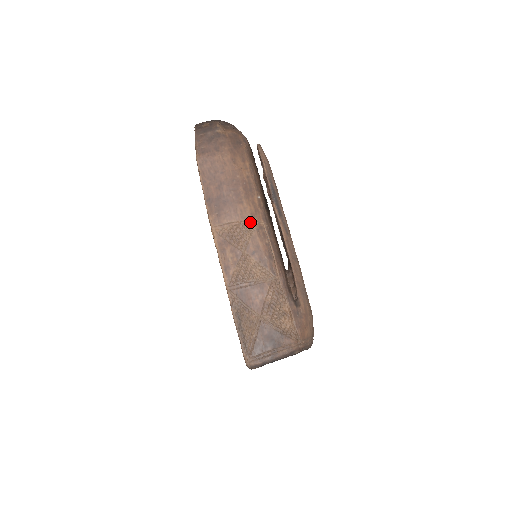
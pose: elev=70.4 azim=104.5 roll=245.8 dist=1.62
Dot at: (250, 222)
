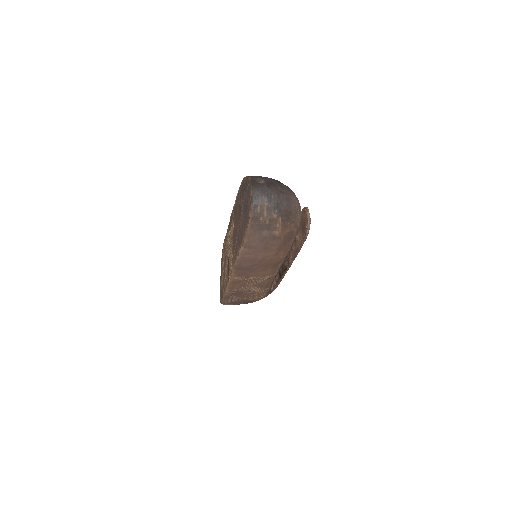
Dot at: (265, 277)
